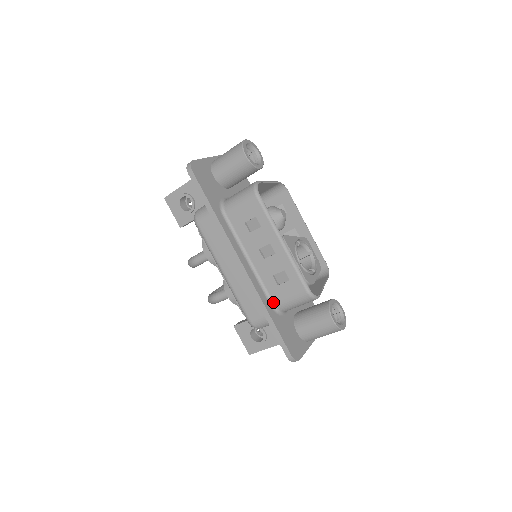
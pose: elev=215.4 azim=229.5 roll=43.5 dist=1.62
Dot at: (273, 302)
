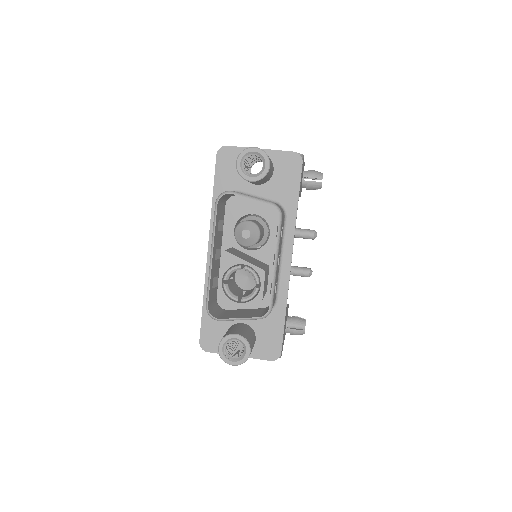
Dot at: occluded
